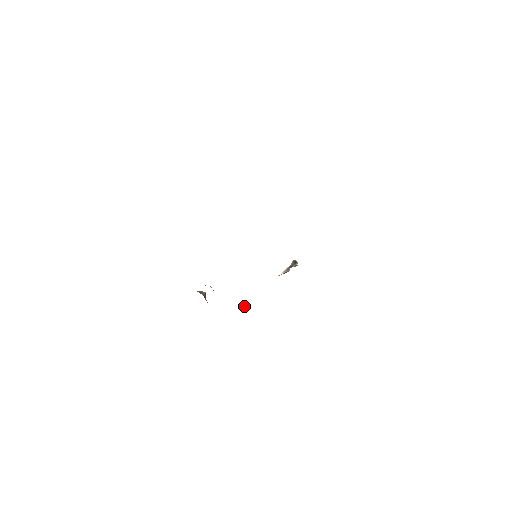
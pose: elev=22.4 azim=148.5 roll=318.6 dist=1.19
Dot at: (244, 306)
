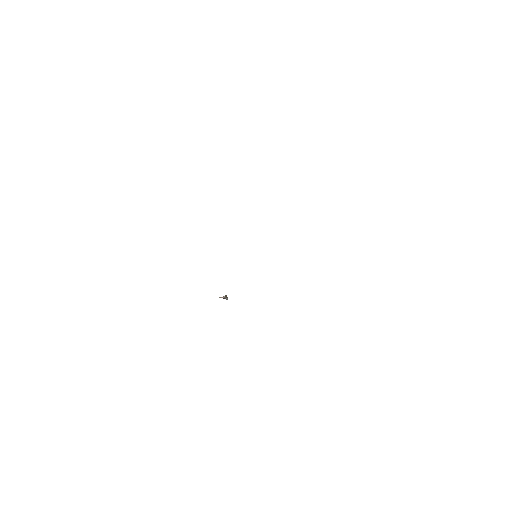
Dot at: occluded
